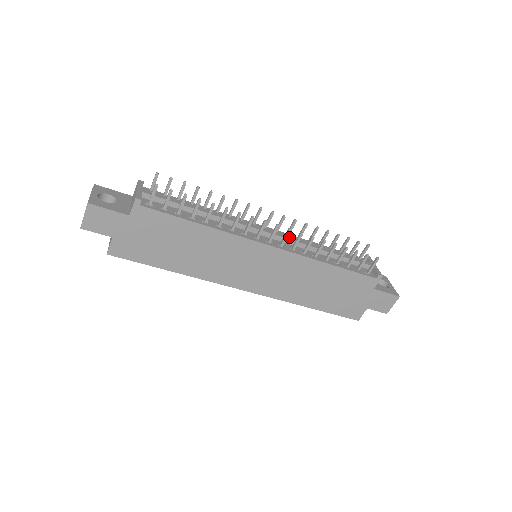
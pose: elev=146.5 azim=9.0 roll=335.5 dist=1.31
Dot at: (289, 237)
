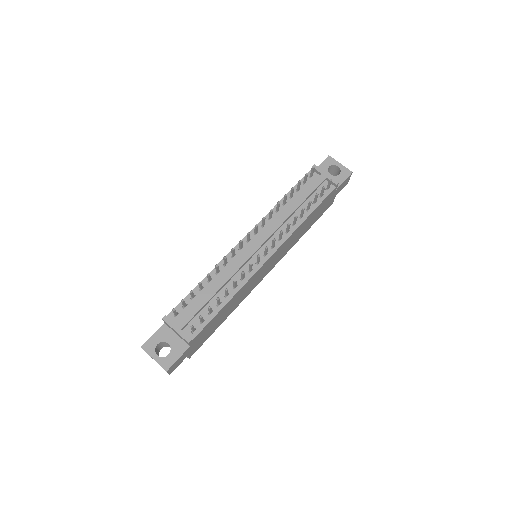
Dot at: (270, 232)
